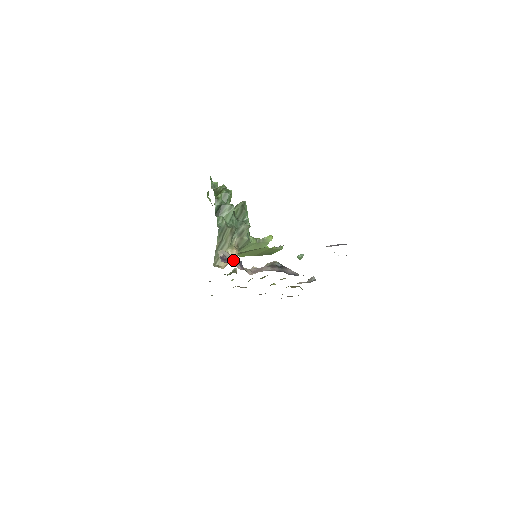
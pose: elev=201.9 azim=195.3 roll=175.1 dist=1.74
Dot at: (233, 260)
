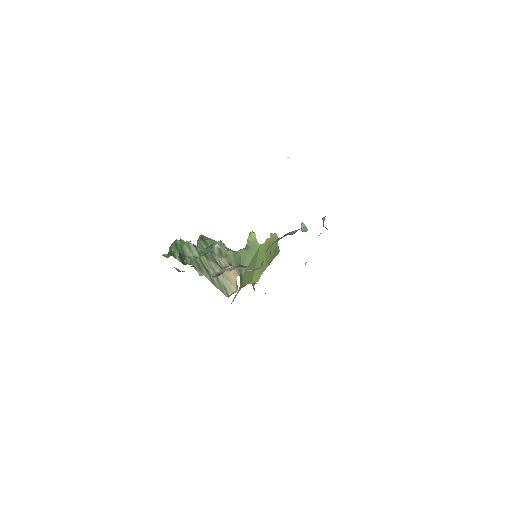
Dot at: (229, 269)
